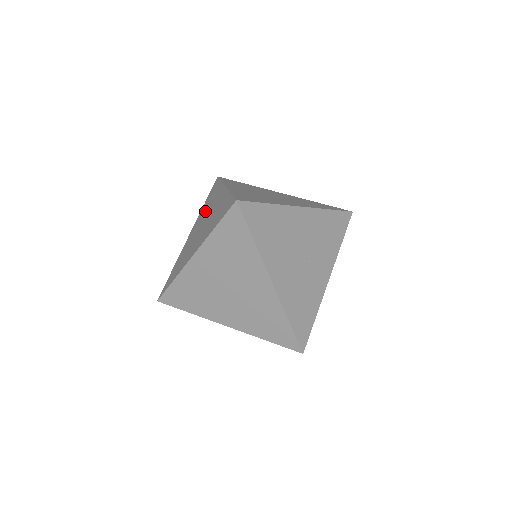
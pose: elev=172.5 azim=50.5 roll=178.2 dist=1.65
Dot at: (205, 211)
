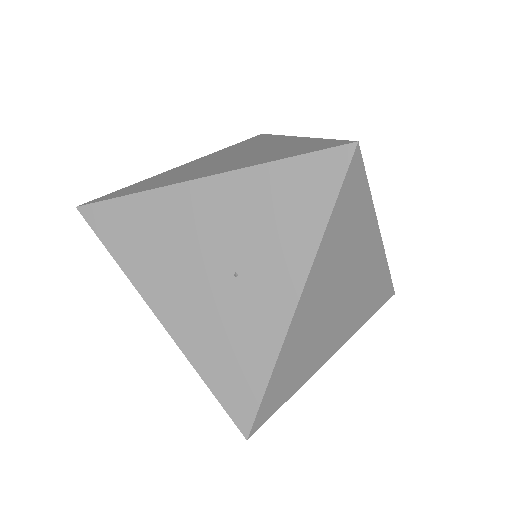
Dot at: occluded
